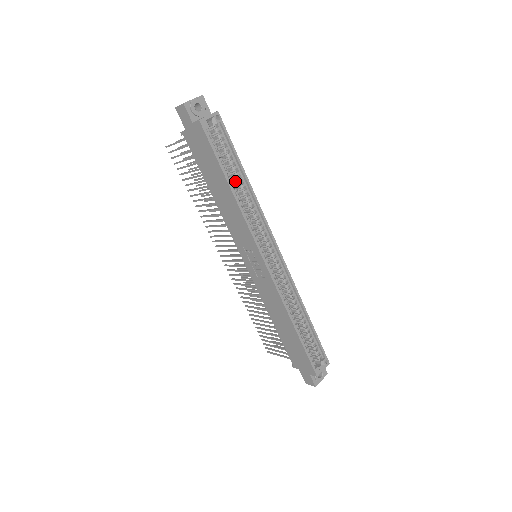
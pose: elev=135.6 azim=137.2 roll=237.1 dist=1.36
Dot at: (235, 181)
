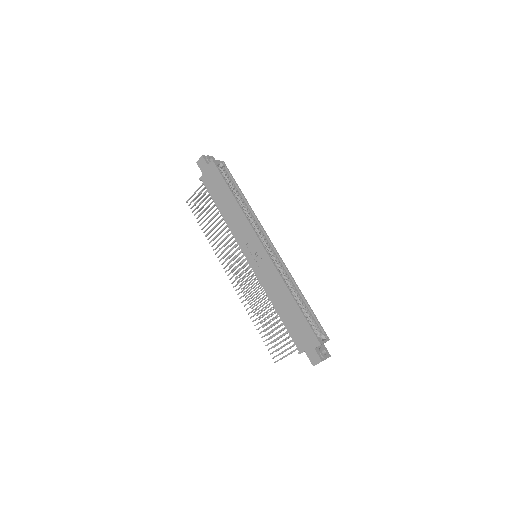
Dot at: (237, 200)
